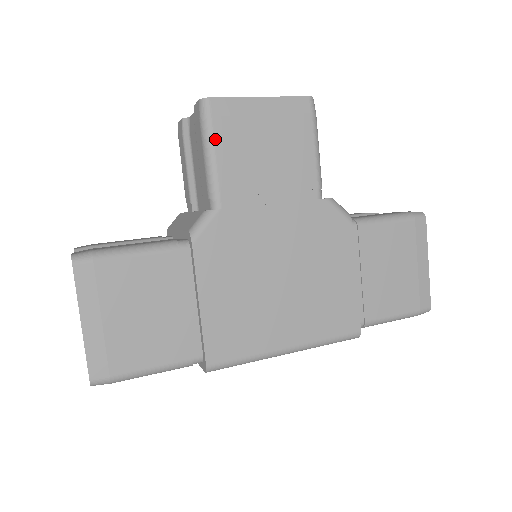
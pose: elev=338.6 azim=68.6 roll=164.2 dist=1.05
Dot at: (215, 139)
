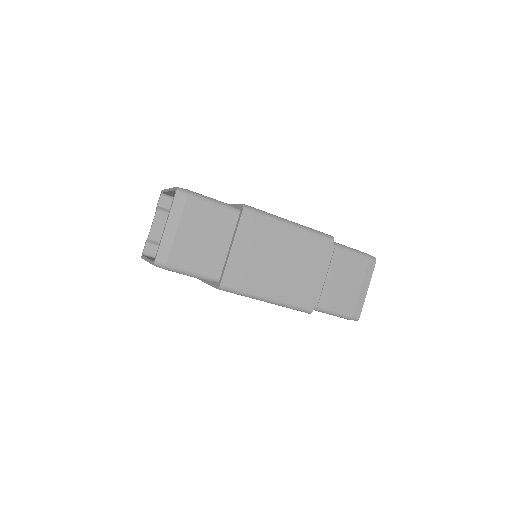
Dot at: occluded
